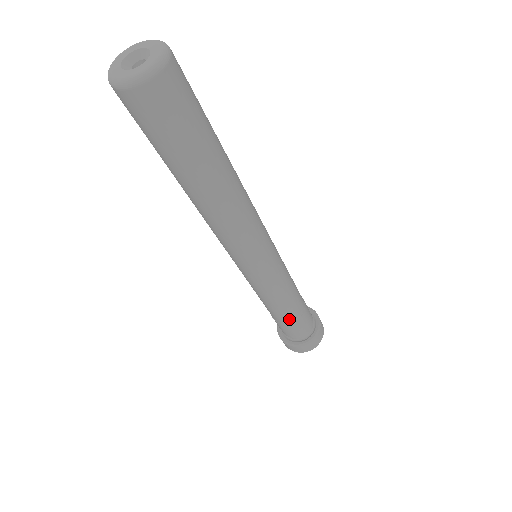
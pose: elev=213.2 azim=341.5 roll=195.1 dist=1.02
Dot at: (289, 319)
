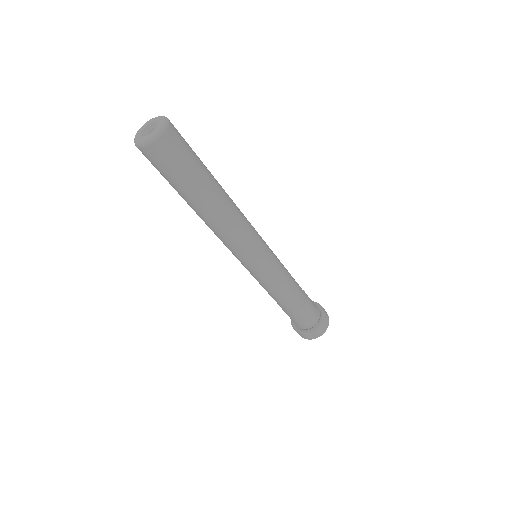
Dot at: (282, 308)
